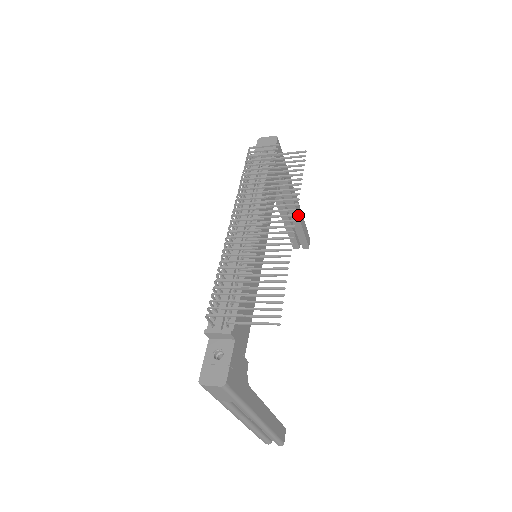
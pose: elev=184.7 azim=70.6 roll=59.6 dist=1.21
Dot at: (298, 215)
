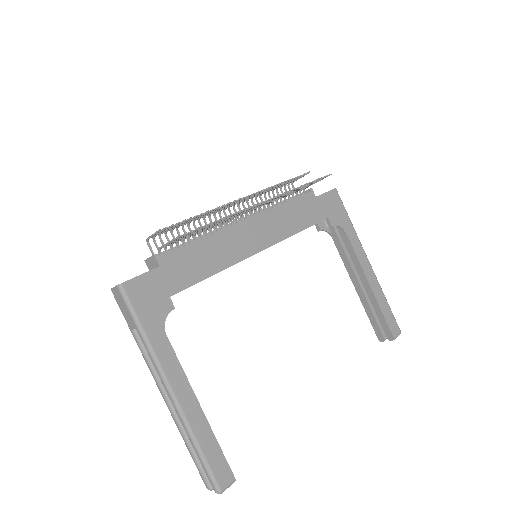
Dot at: (369, 283)
